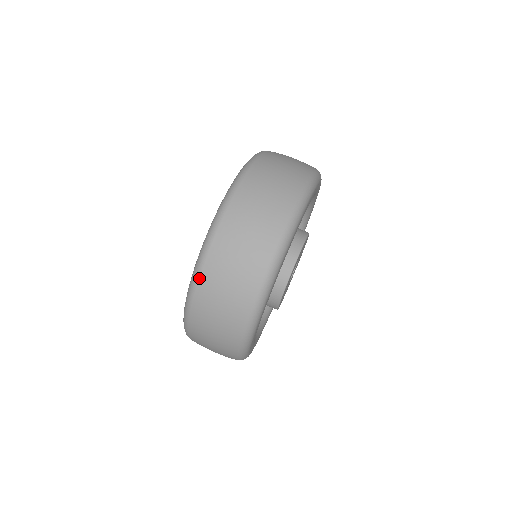
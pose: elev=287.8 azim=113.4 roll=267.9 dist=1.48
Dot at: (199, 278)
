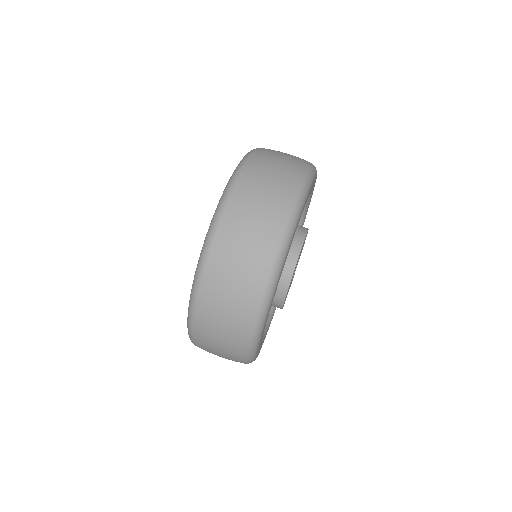
Dot at: (193, 326)
